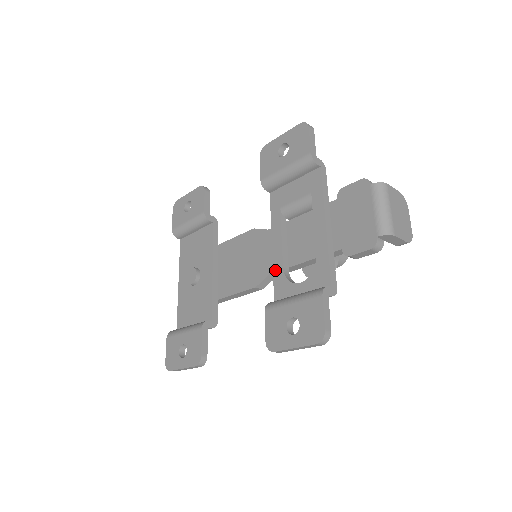
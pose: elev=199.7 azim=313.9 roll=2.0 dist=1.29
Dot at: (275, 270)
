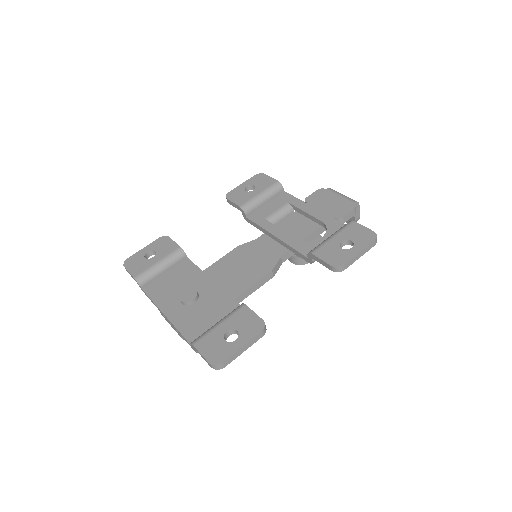
Dot at: (291, 244)
